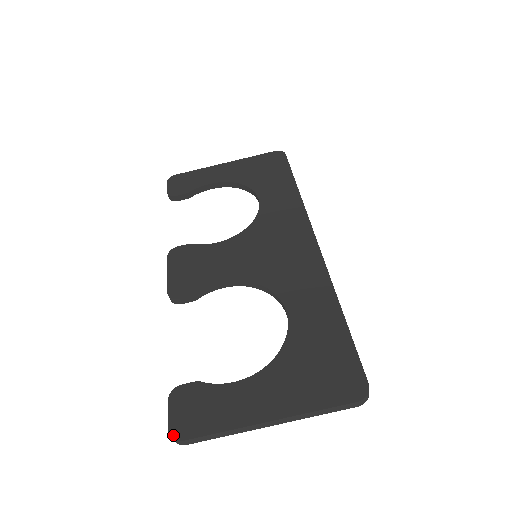
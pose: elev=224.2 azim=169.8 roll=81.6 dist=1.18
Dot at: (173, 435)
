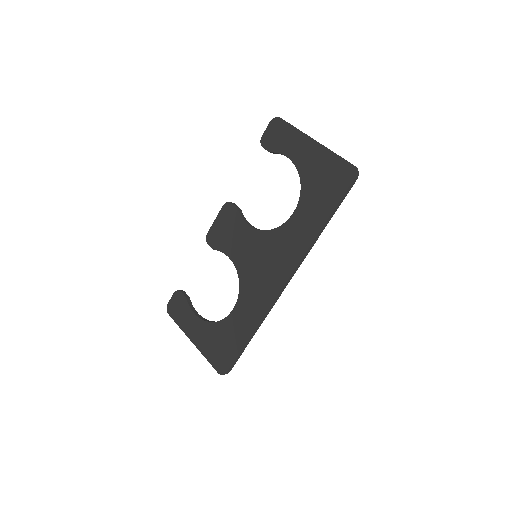
Dot at: (167, 308)
